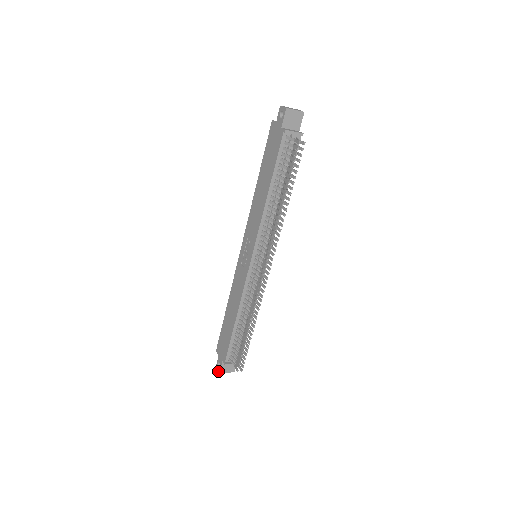
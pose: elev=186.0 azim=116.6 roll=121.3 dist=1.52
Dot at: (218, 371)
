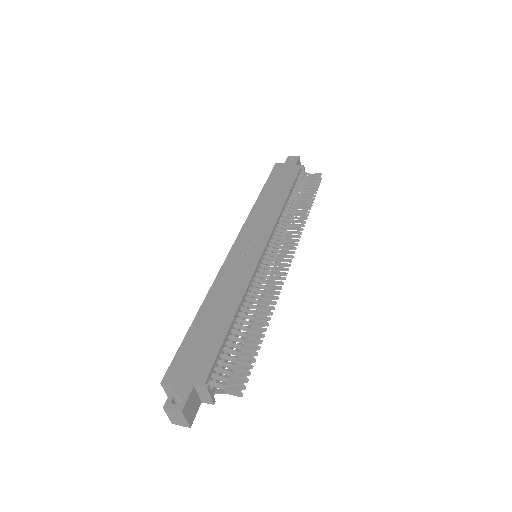
Dot at: (176, 409)
